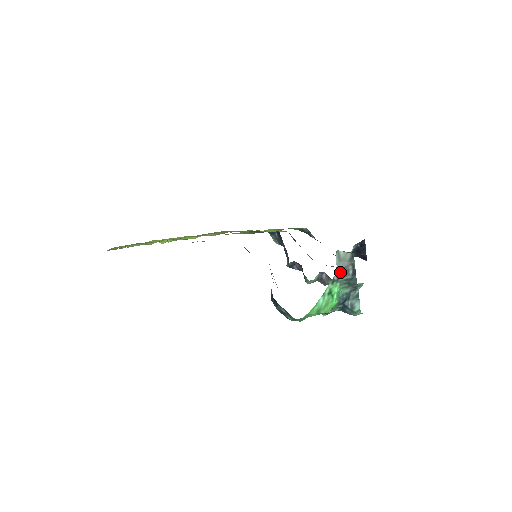
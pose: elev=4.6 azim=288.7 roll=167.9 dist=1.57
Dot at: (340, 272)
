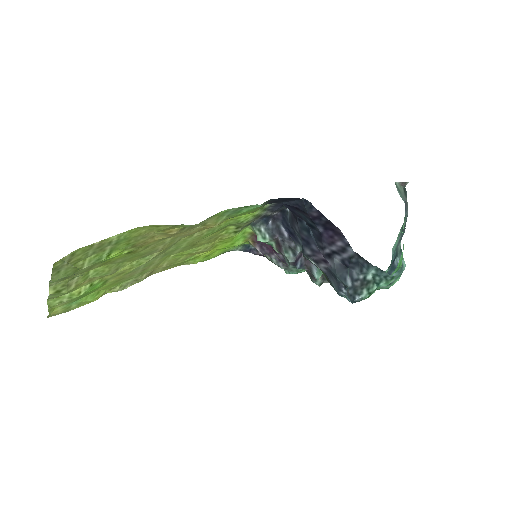
Dot at: (406, 206)
